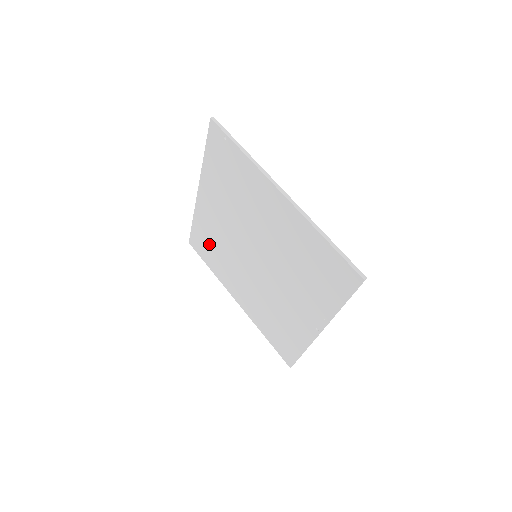
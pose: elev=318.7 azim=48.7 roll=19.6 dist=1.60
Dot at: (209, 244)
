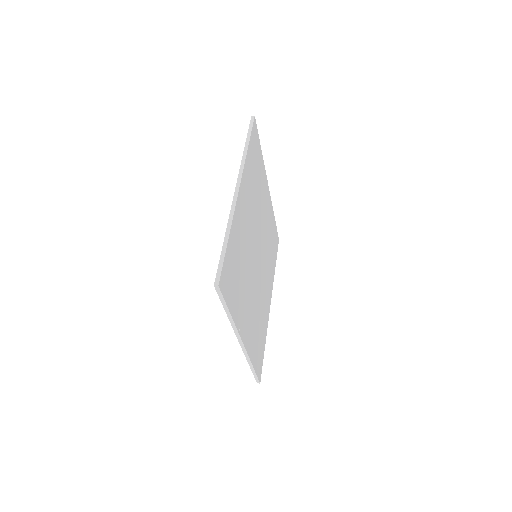
Dot at: occluded
